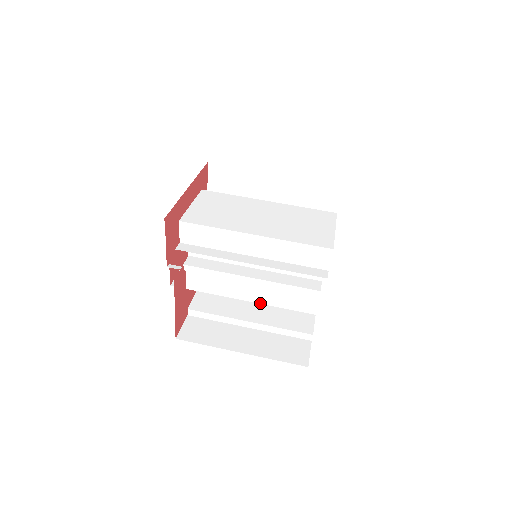
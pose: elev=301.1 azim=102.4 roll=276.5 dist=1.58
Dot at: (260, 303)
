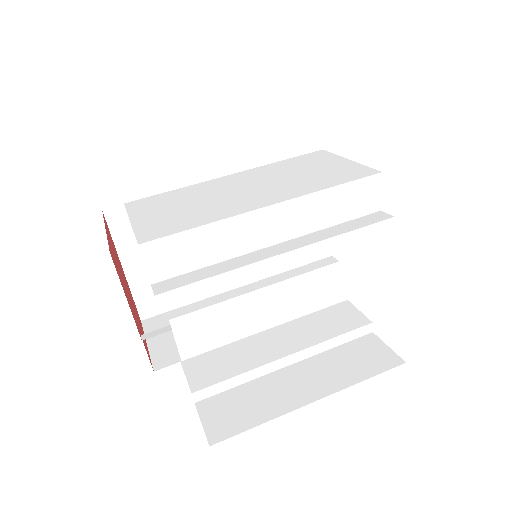
Dot at: (297, 317)
